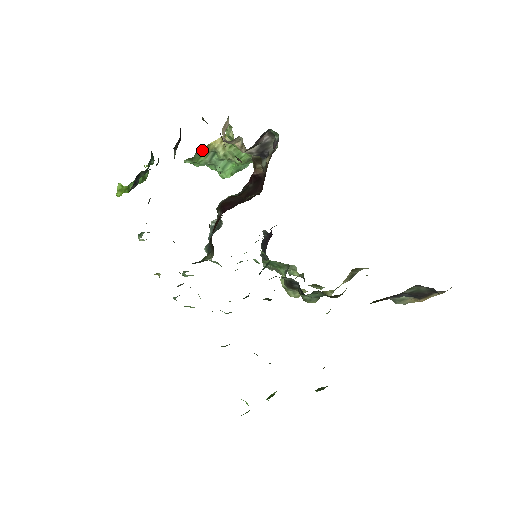
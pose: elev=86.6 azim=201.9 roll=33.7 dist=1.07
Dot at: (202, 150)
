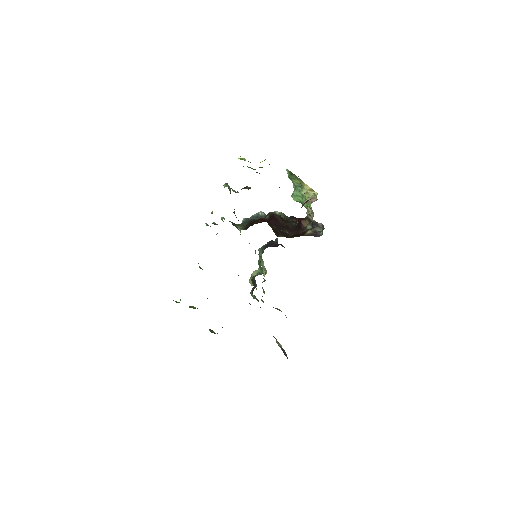
Dot at: (299, 179)
